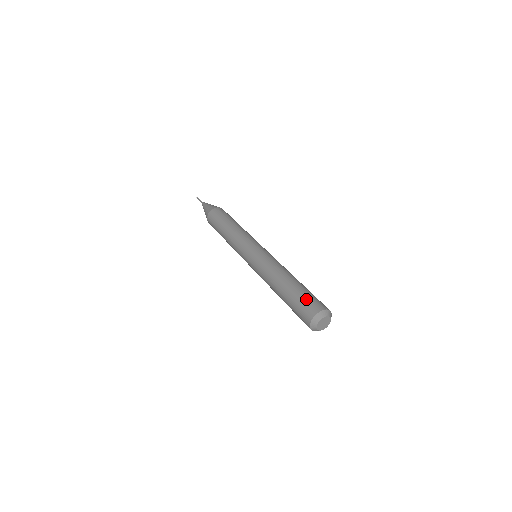
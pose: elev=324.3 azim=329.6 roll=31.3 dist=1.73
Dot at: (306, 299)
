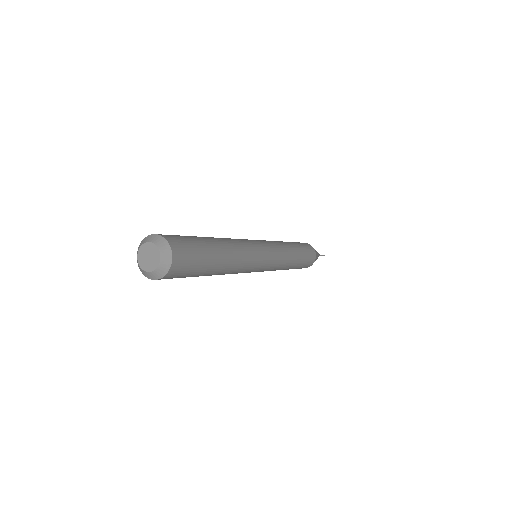
Dot at: (190, 240)
